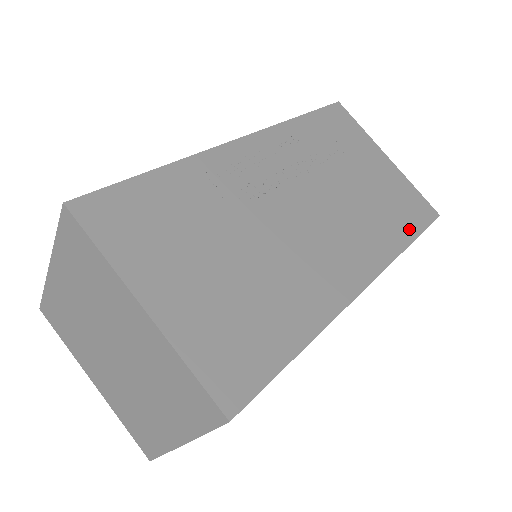
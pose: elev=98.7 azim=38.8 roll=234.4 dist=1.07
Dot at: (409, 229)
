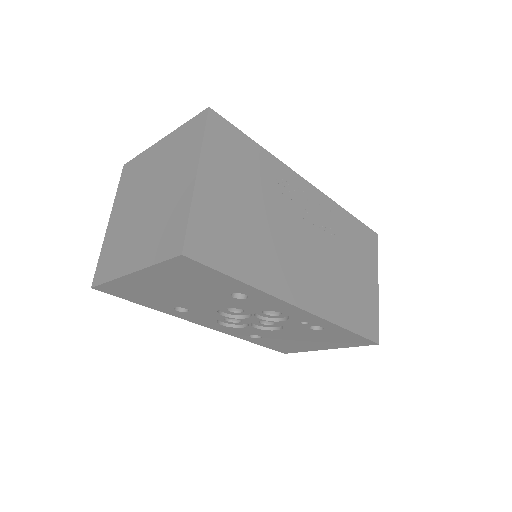
Dot at: (354, 324)
